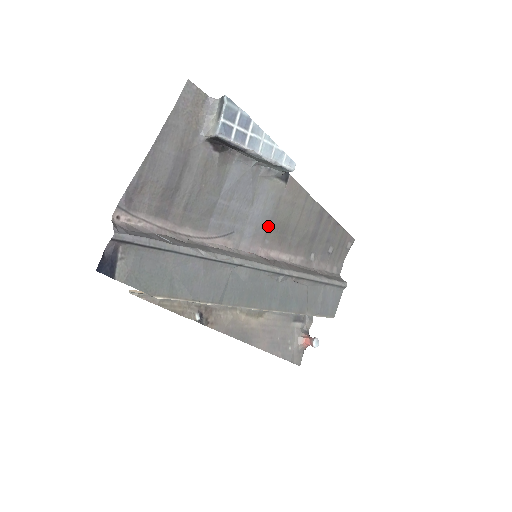
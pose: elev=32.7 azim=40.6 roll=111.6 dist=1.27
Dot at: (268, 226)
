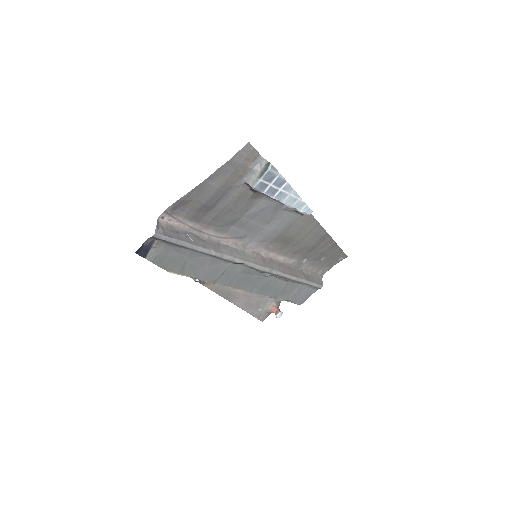
Dot at: (275, 238)
